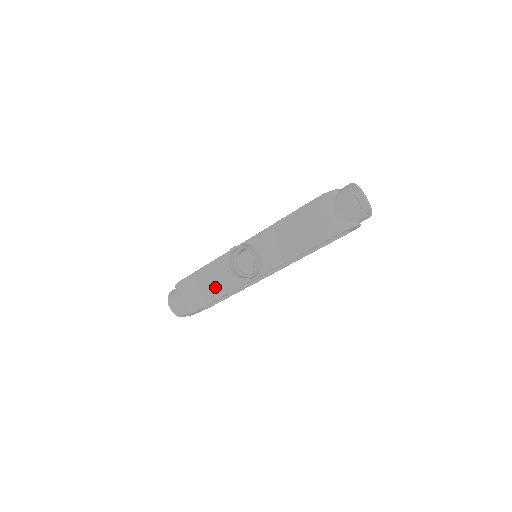
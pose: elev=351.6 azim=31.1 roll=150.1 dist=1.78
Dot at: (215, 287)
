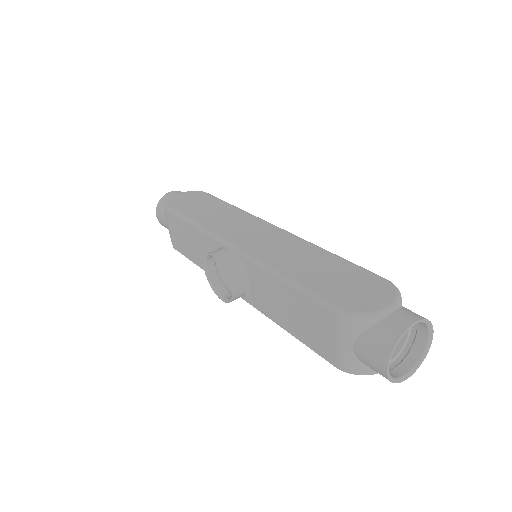
Dot at: (197, 254)
